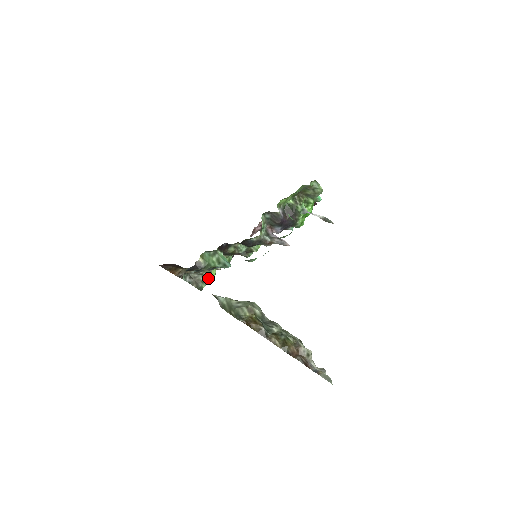
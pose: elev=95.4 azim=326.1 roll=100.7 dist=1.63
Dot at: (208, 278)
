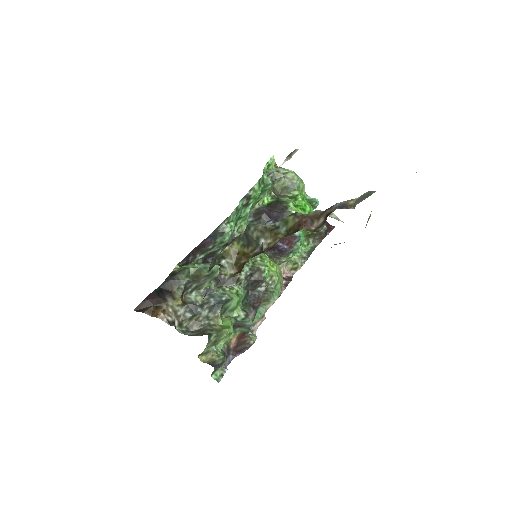
Dot at: (219, 326)
